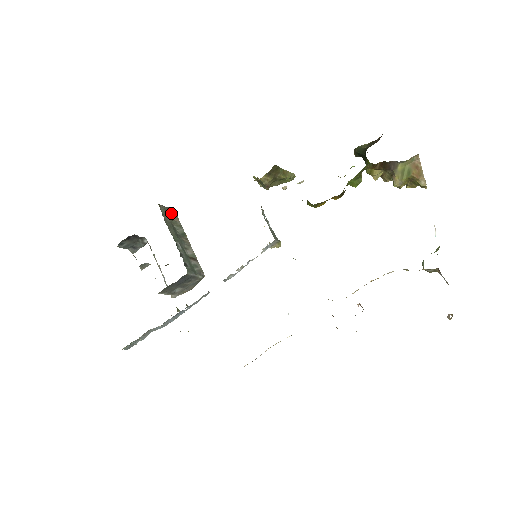
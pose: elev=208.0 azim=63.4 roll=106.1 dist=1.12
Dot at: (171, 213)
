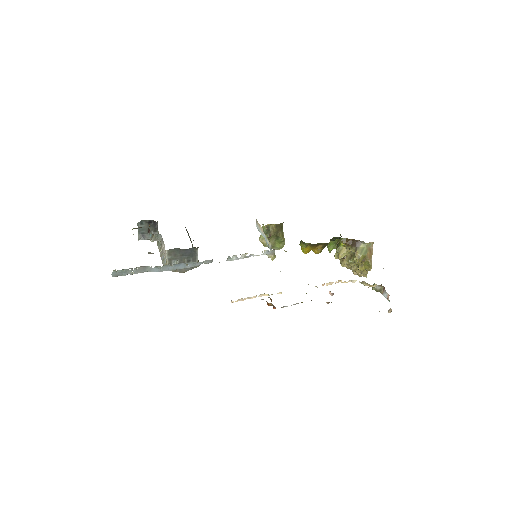
Dot at: (186, 229)
